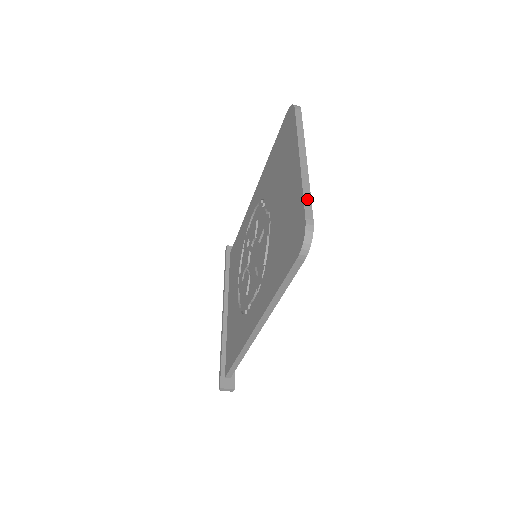
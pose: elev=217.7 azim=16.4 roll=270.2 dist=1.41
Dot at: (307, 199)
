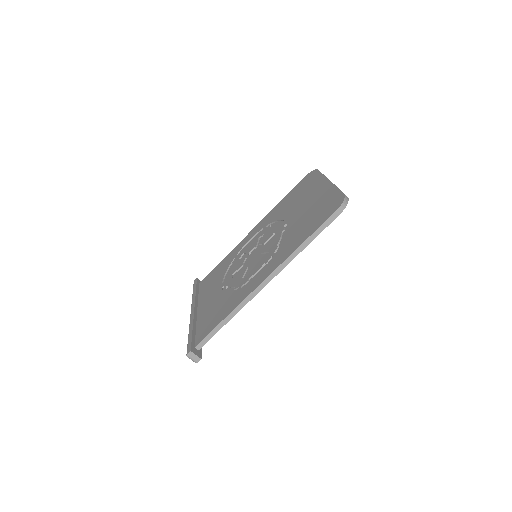
Dot at: occluded
